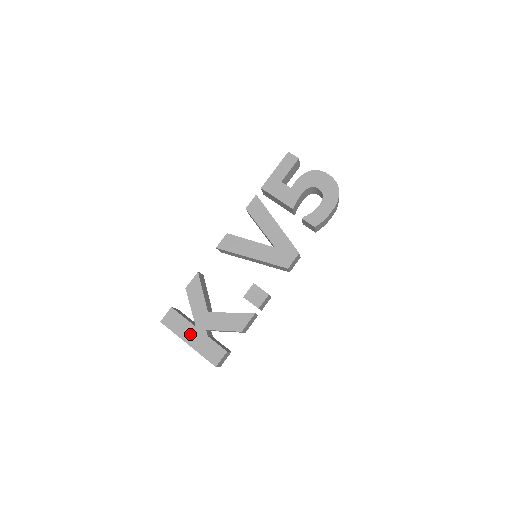
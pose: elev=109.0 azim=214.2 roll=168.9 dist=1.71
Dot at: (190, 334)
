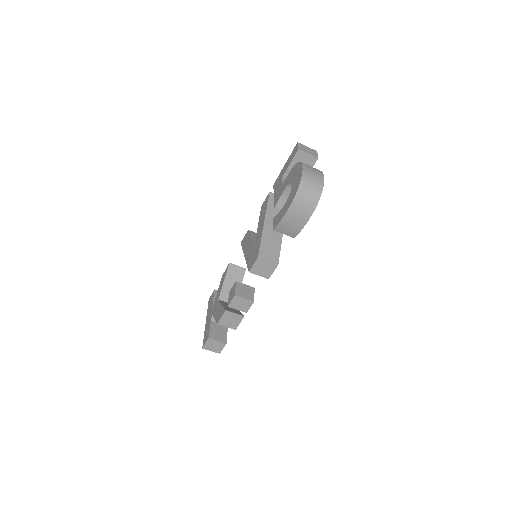
Dot at: (209, 315)
